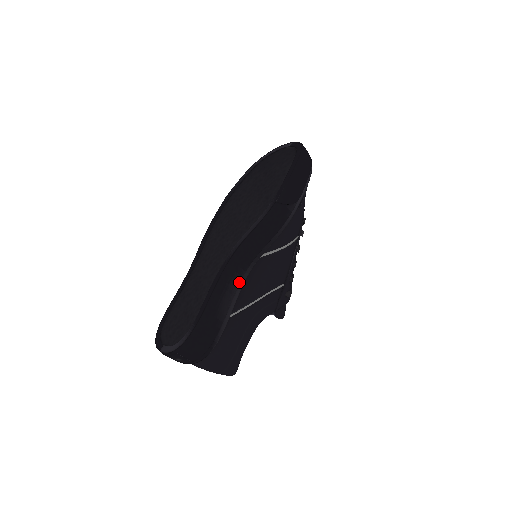
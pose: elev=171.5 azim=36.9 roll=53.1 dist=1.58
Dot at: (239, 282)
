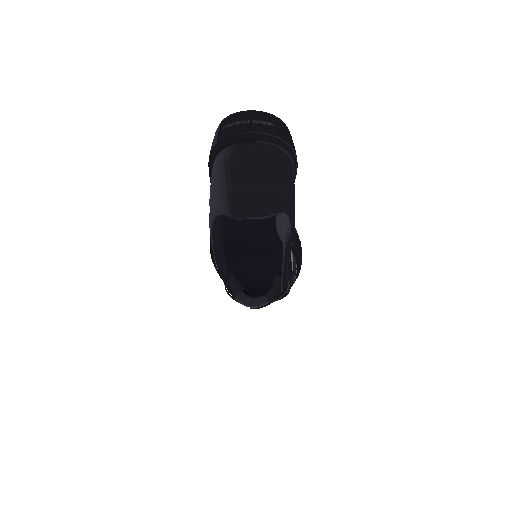
Dot at: occluded
